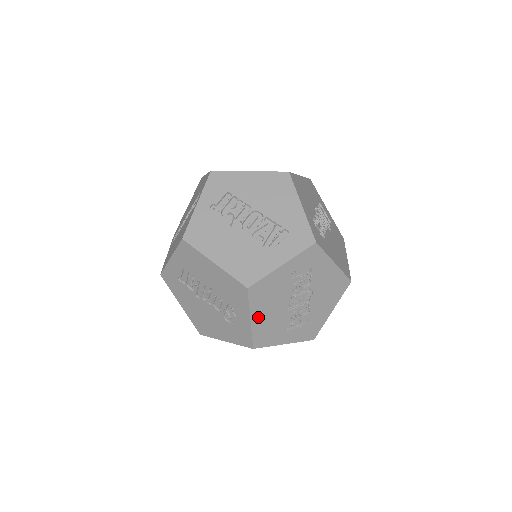
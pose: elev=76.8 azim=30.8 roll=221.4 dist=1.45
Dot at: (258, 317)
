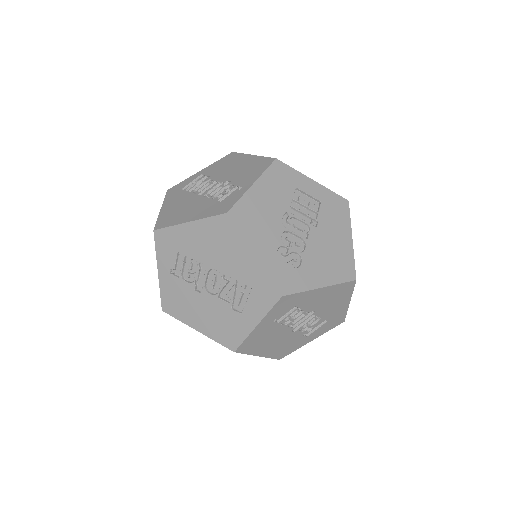
Dot at: (265, 351)
